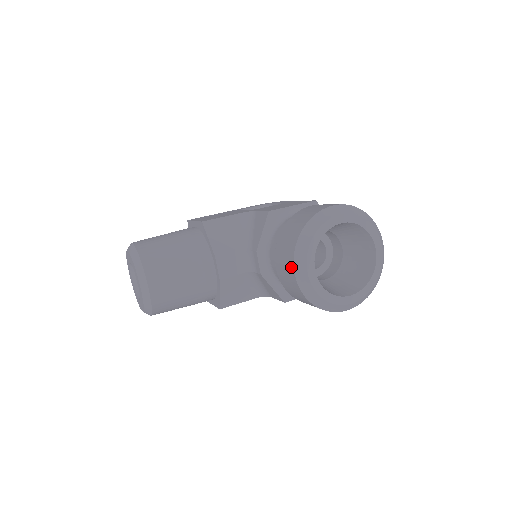
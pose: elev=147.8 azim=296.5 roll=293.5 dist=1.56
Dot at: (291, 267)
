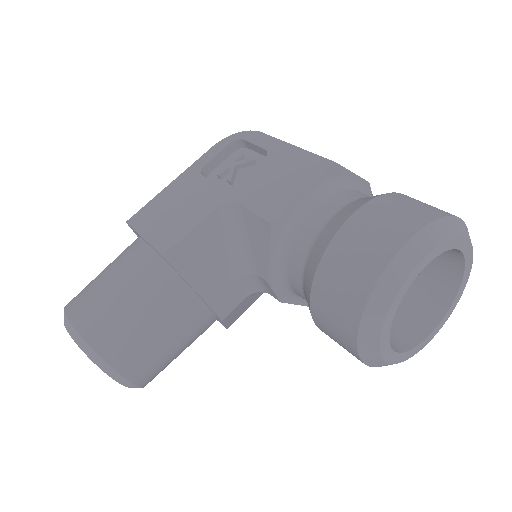
Dot at: (352, 350)
